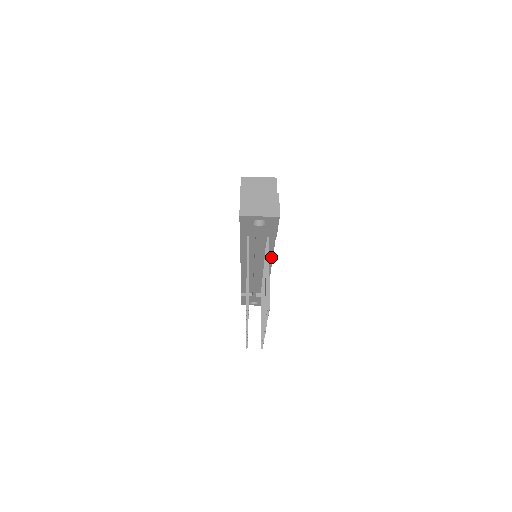
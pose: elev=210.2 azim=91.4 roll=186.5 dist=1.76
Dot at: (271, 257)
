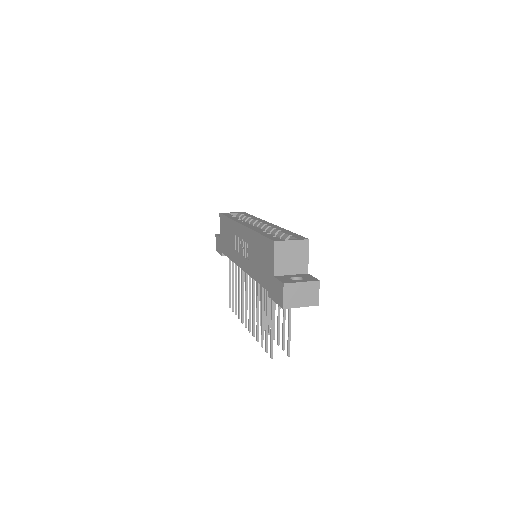
Dot at: occluded
